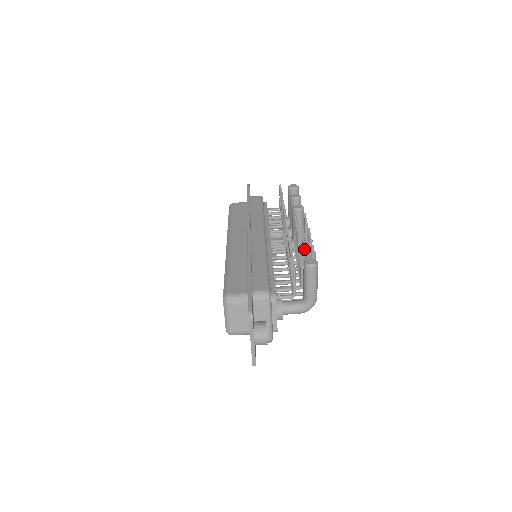
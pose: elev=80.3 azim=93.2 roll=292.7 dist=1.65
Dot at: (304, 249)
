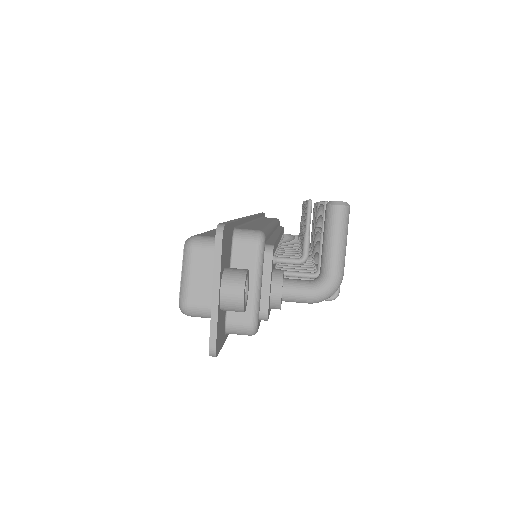
Dot at: occluded
